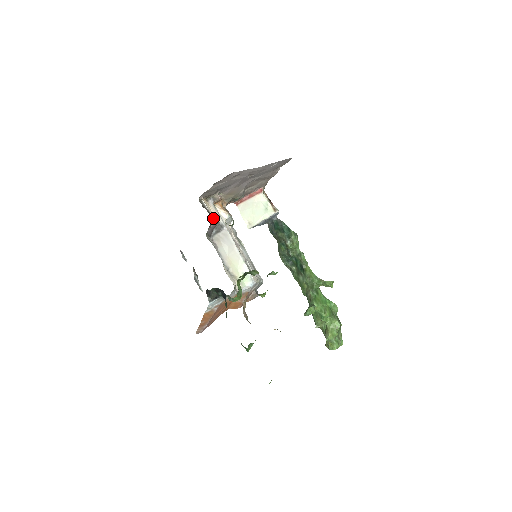
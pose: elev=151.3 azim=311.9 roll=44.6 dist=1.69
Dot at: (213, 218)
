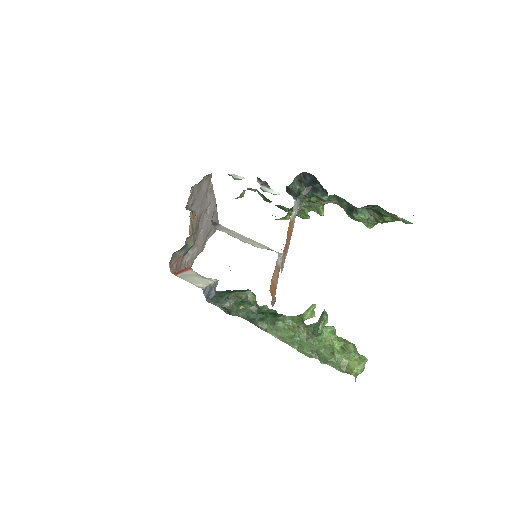
Dot at: occluded
